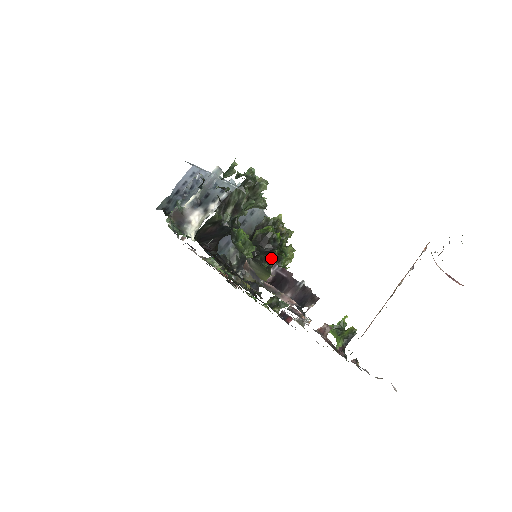
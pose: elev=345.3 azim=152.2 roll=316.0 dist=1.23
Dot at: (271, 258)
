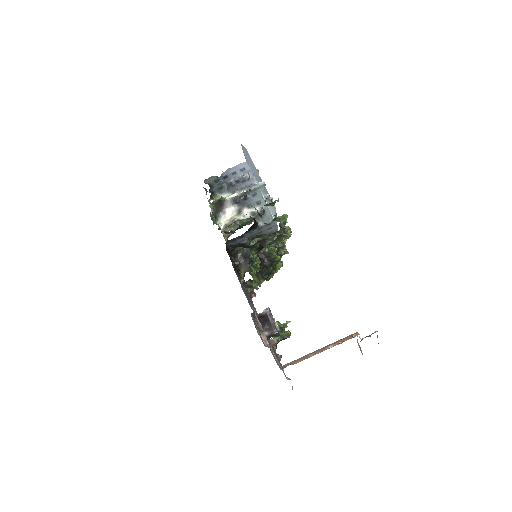
Dot at: (266, 271)
